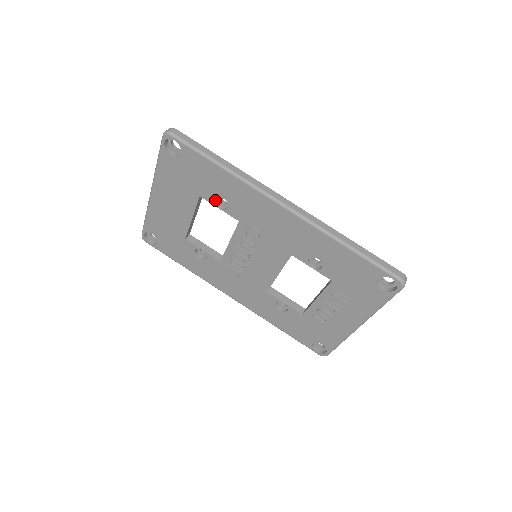
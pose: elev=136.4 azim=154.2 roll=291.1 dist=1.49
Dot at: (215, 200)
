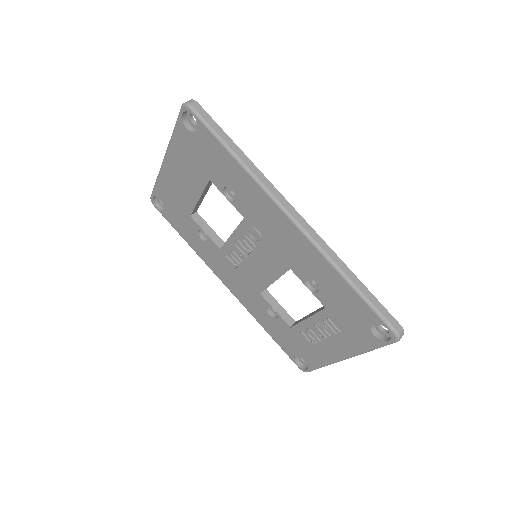
Dot at: (224, 188)
